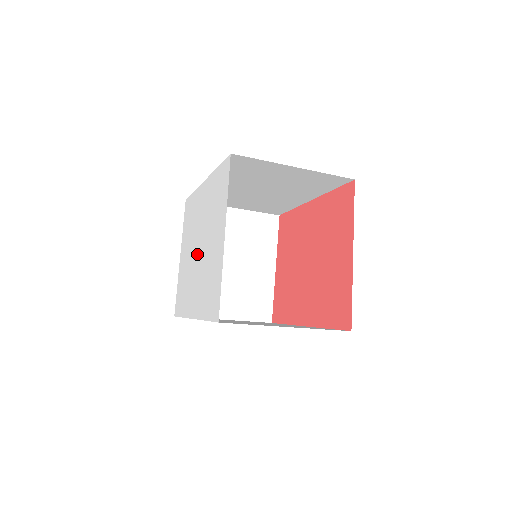
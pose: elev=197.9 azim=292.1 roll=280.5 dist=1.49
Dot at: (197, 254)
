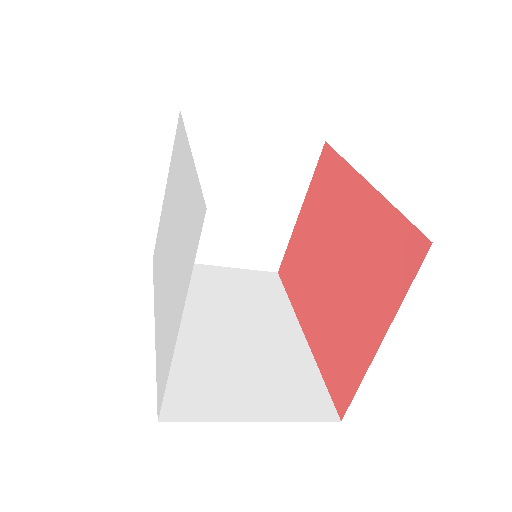
Dot at: (168, 250)
